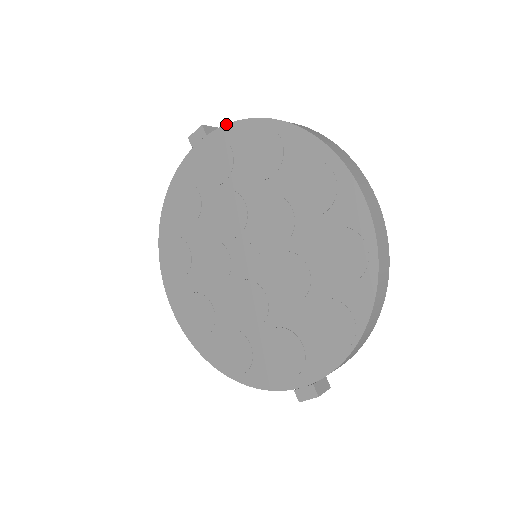
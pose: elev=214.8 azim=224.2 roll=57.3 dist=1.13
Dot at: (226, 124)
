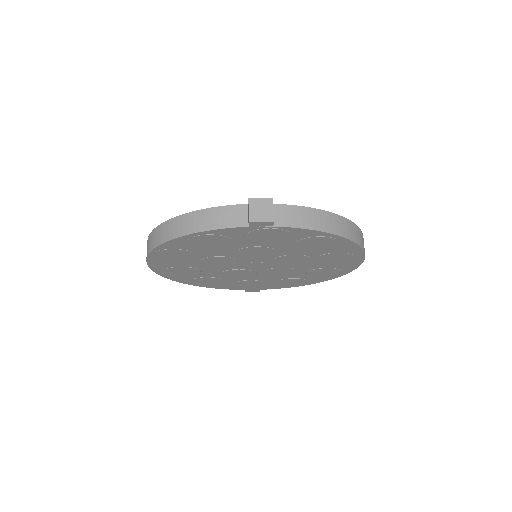
Dot at: (301, 229)
